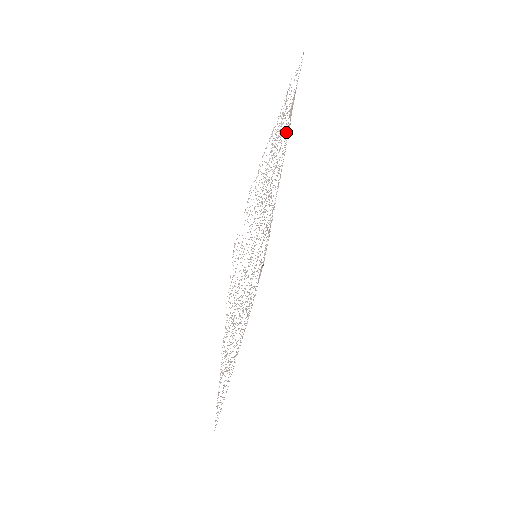
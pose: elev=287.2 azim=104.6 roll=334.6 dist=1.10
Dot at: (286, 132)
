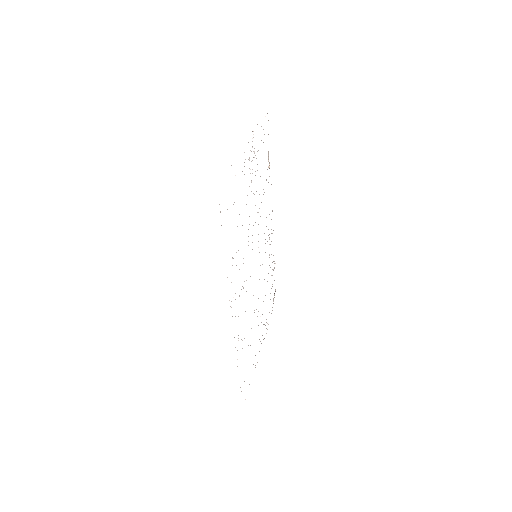
Dot at: occluded
